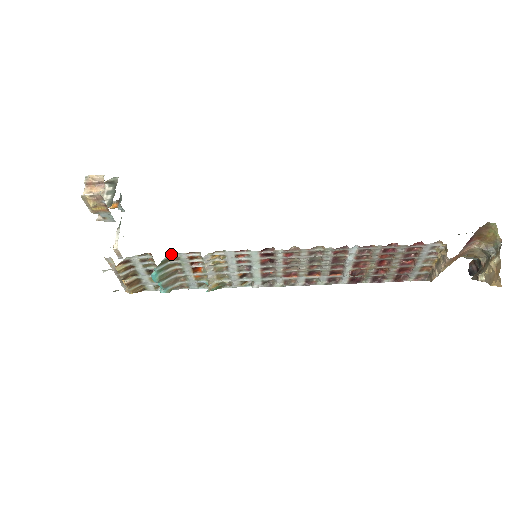
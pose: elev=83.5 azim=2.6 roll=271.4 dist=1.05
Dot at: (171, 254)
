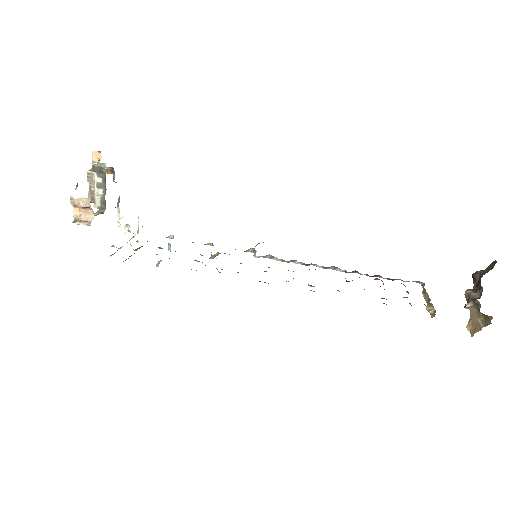
Dot at: occluded
